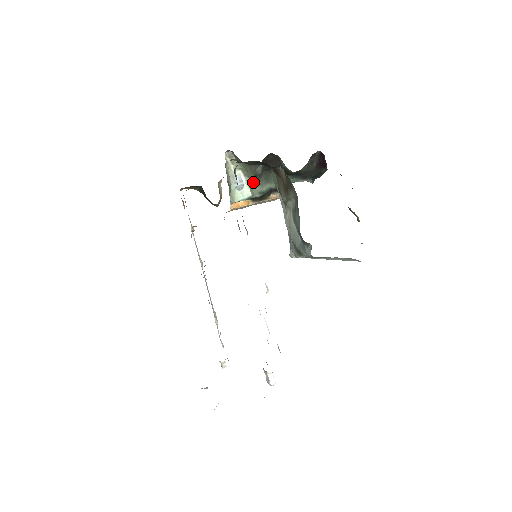
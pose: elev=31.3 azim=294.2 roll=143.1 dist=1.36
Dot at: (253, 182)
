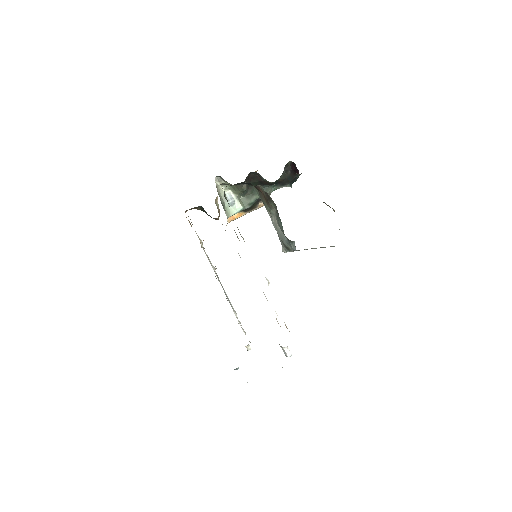
Dot at: (242, 197)
